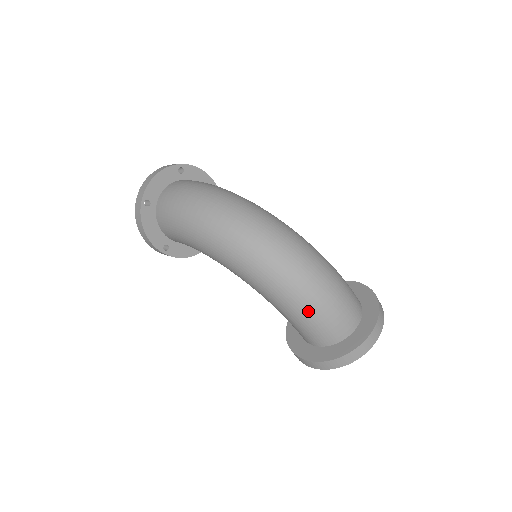
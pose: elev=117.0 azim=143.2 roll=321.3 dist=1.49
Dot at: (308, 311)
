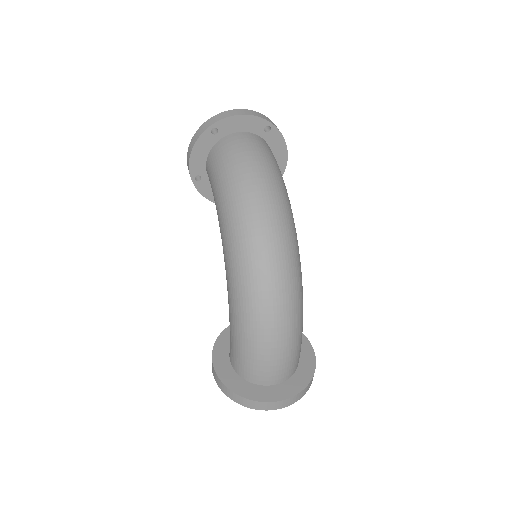
Dot at: (247, 341)
